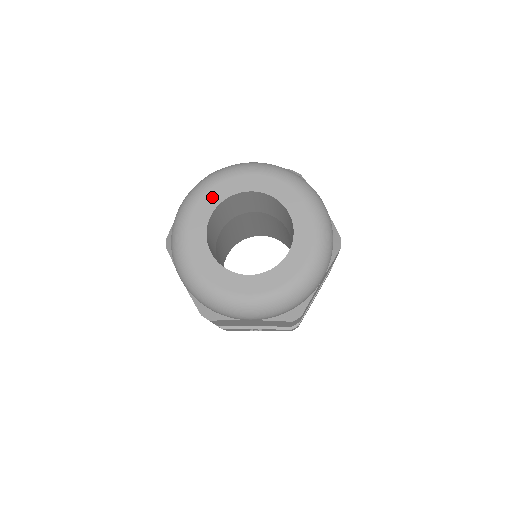
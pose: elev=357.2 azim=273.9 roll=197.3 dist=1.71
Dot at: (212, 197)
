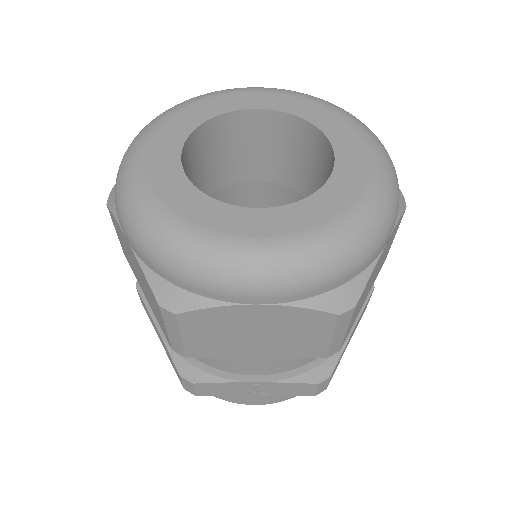
Dot at: (194, 114)
